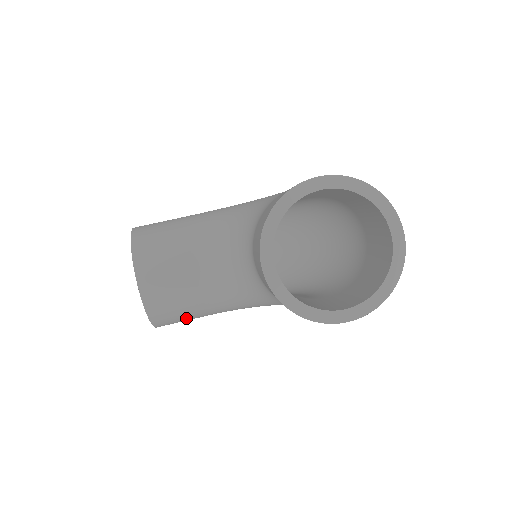
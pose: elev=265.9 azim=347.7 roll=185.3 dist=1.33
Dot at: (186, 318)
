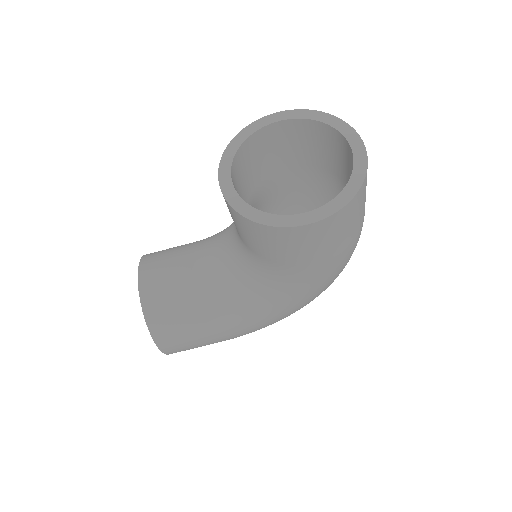
Dot at: (187, 331)
